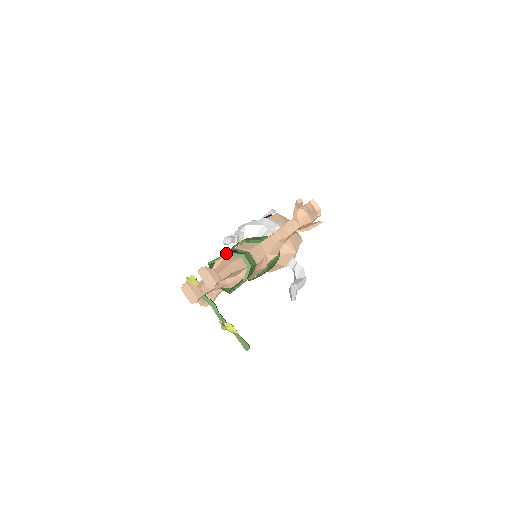
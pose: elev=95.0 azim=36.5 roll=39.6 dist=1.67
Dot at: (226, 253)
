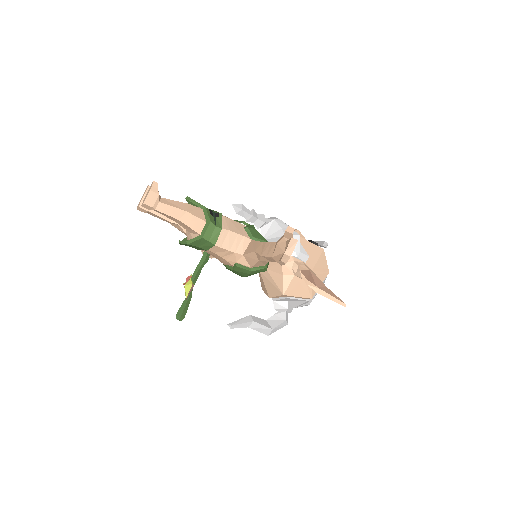
Dot at: occluded
